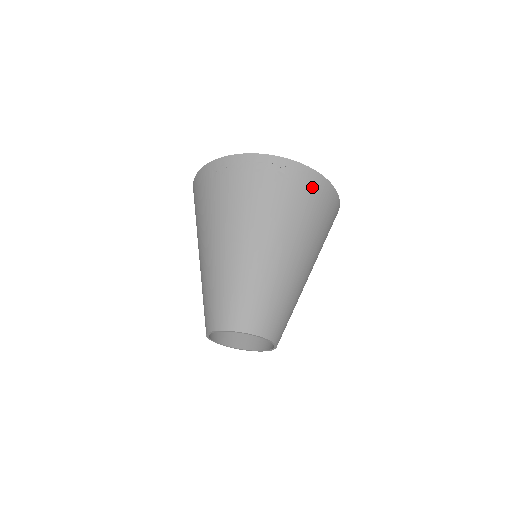
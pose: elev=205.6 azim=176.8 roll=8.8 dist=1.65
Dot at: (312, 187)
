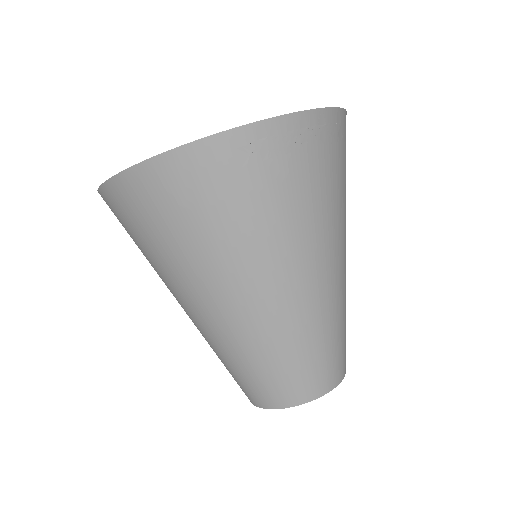
Dot at: occluded
